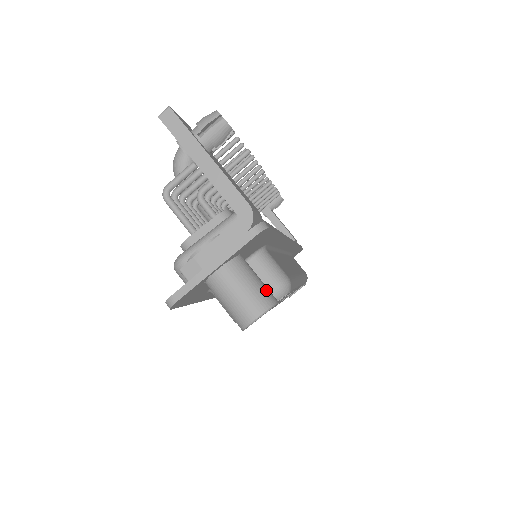
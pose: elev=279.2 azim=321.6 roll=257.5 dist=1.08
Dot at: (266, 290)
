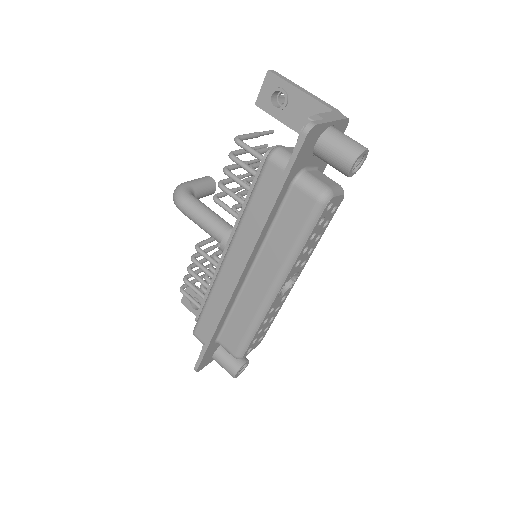
Dot at: occluded
